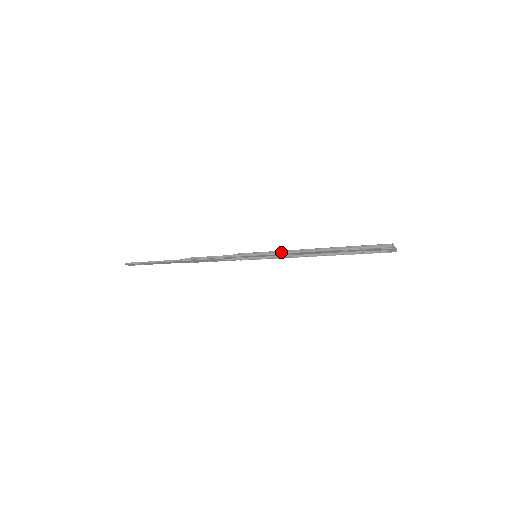
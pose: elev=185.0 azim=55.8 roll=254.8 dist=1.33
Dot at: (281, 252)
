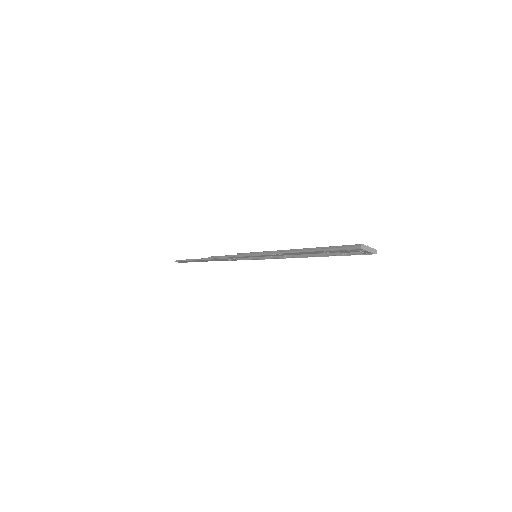
Dot at: (269, 253)
